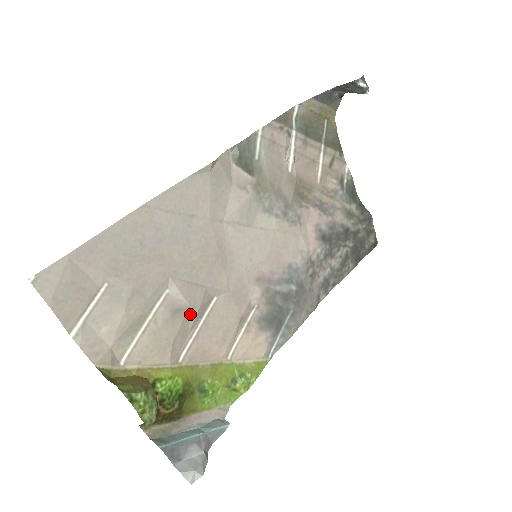
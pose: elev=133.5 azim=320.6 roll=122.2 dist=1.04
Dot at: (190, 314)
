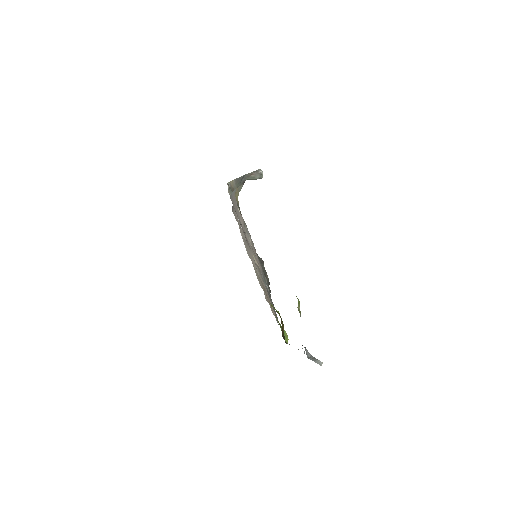
Dot at: occluded
